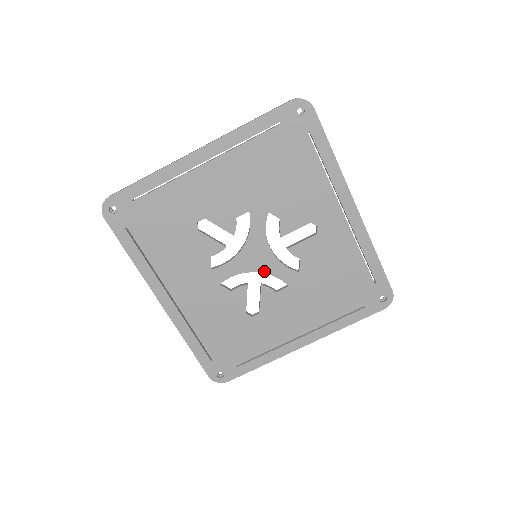
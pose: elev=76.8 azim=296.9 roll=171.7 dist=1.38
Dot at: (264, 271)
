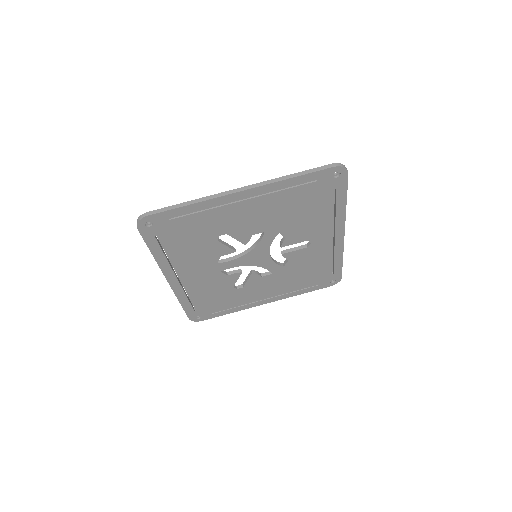
Dot at: (258, 265)
